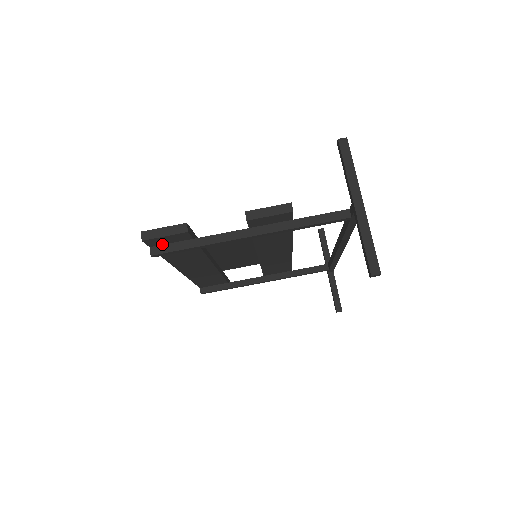
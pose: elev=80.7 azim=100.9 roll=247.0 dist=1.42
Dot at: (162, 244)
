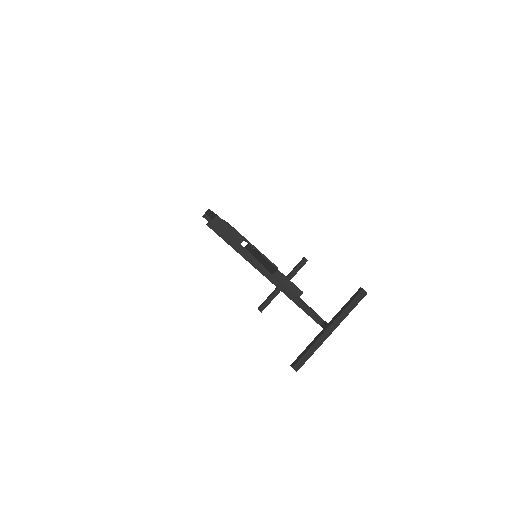
Dot at: occluded
